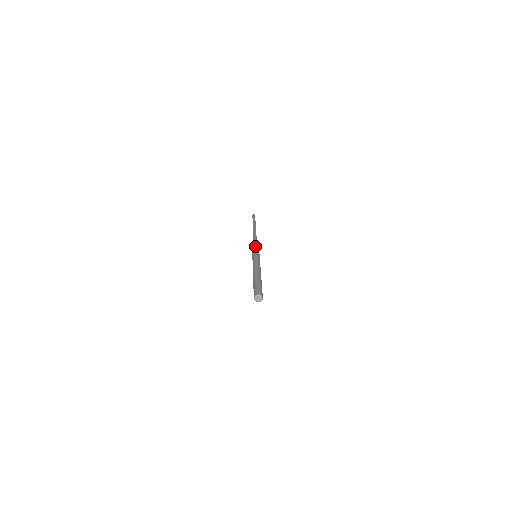
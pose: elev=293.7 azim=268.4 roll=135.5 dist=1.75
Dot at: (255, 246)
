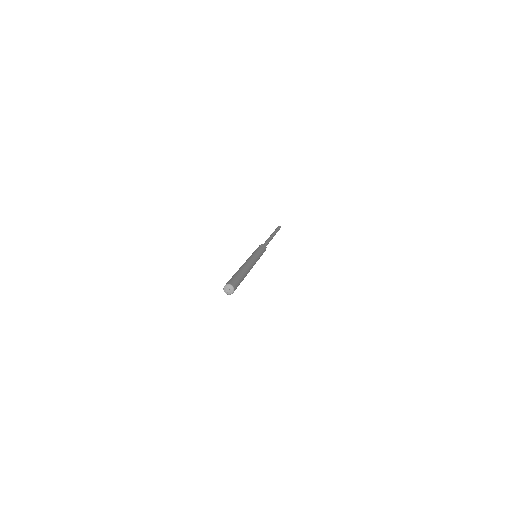
Dot at: (263, 248)
